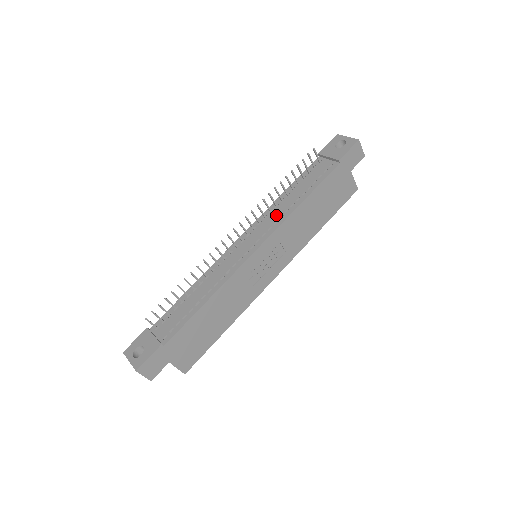
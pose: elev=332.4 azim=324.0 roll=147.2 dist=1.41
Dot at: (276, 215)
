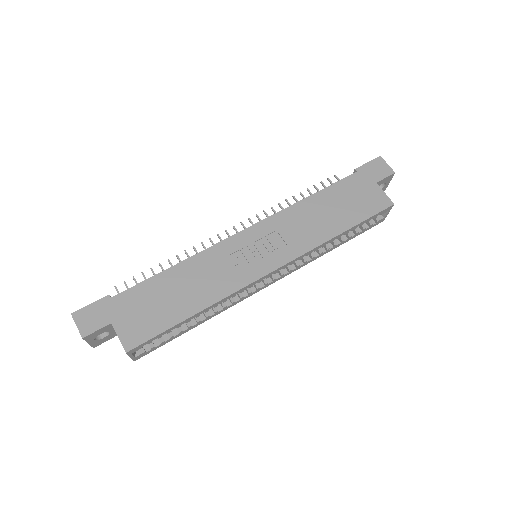
Dot at: occluded
